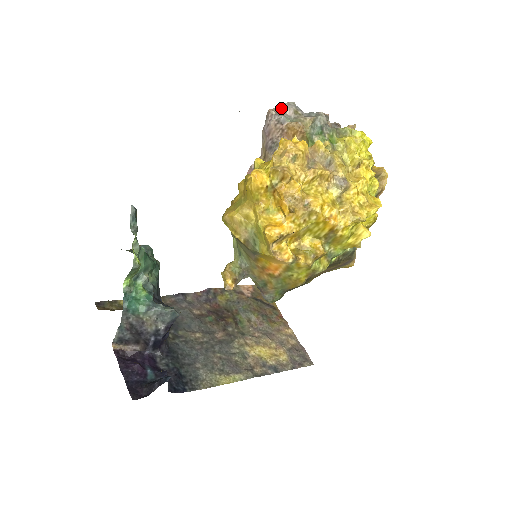
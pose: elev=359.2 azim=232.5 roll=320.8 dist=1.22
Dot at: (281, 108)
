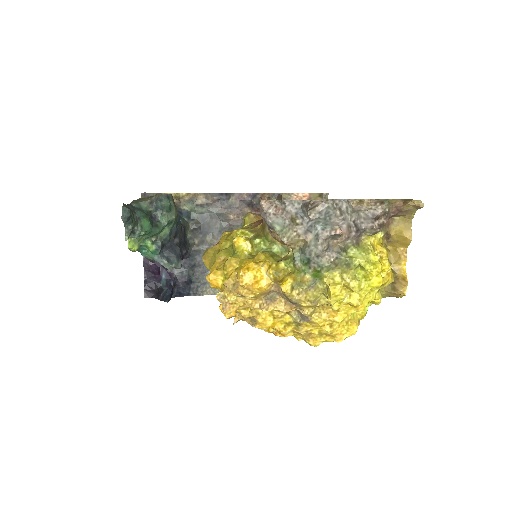
Dot at: (280, 202)
